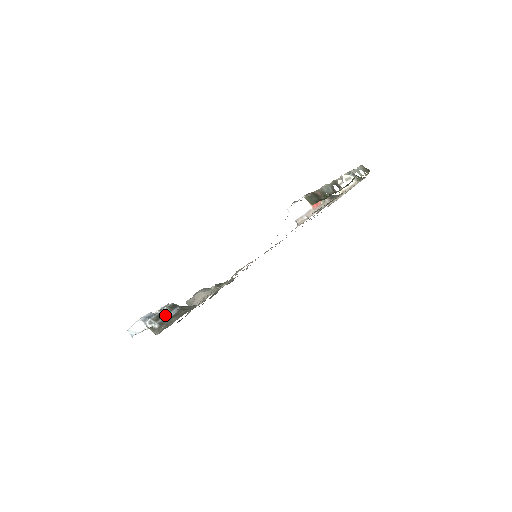
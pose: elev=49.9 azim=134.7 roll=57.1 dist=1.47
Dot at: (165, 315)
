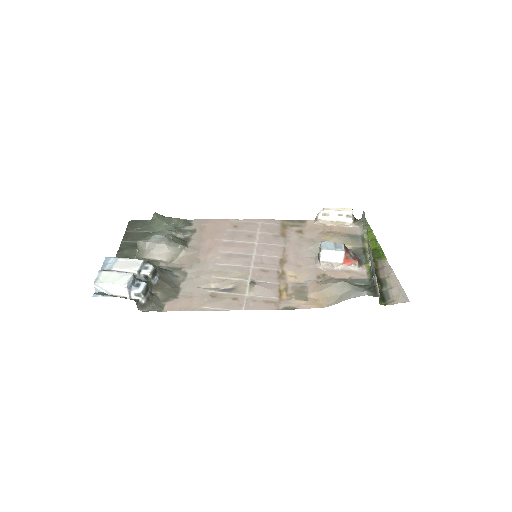
Dot at: (149, 284)
